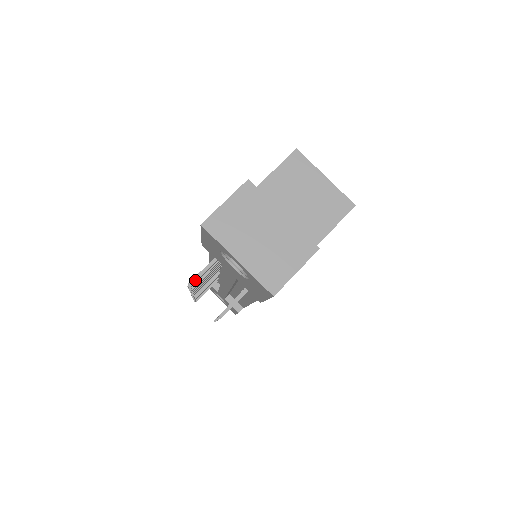
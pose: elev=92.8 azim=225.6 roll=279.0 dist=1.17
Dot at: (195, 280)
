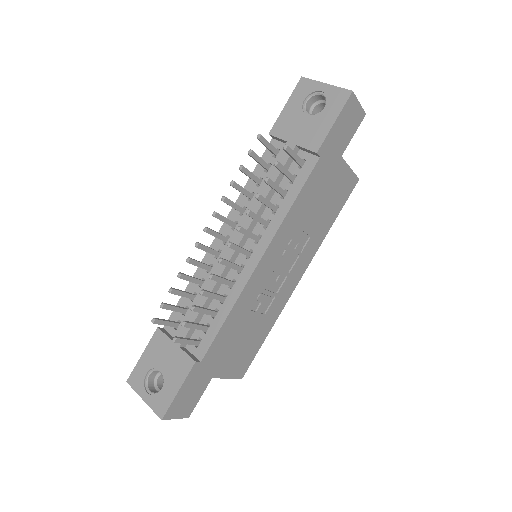
Dot at: (263, 137)
